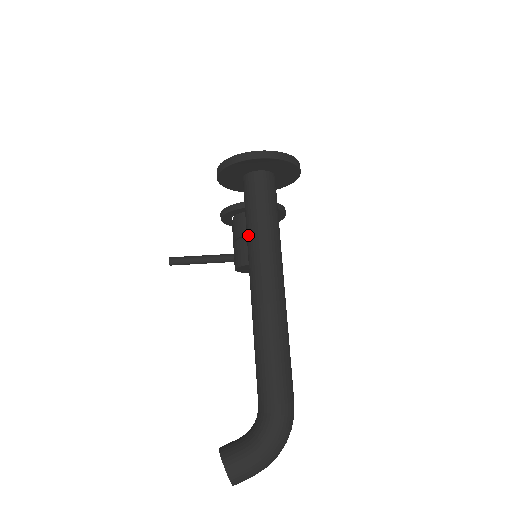
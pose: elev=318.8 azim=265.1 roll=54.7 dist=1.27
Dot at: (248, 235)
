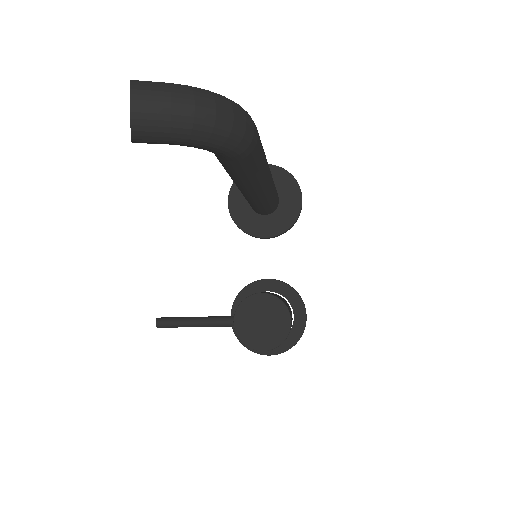
Dot at: occluded
